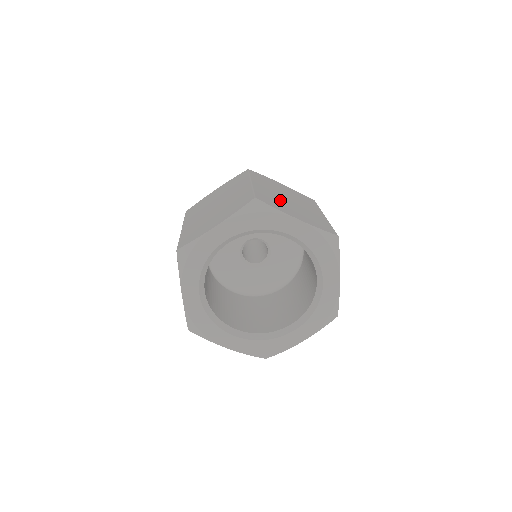
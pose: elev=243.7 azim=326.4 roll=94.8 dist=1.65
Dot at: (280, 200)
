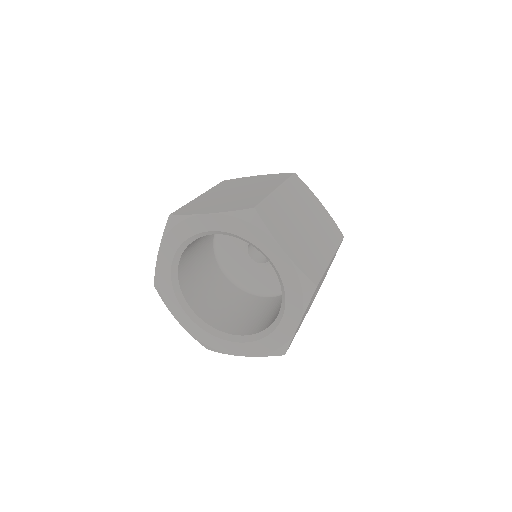
Dot at: (214, 200)
